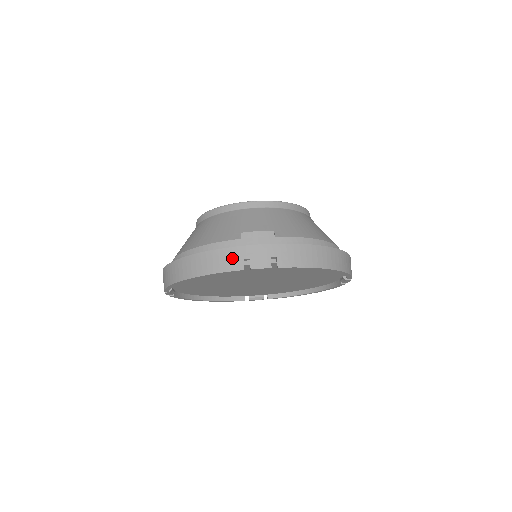
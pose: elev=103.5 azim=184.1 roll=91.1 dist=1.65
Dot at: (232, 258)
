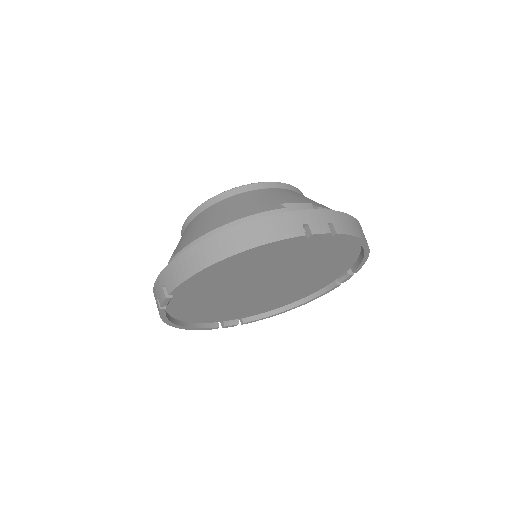
Dot at: (289, 223)
